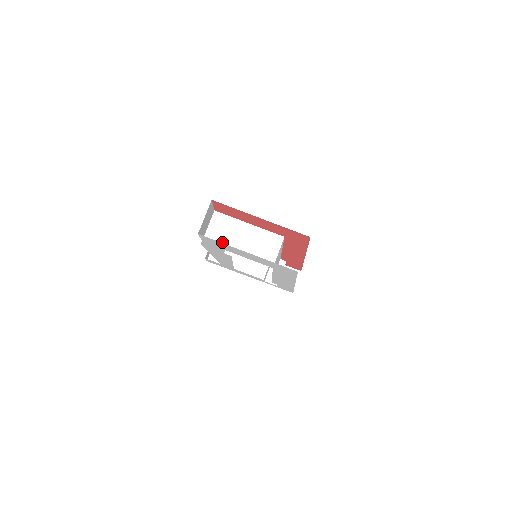
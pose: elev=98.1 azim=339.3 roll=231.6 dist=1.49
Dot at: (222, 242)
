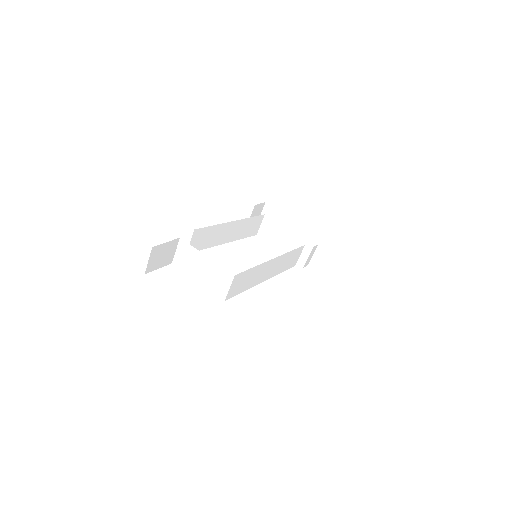
Dot at: (186, 268)
